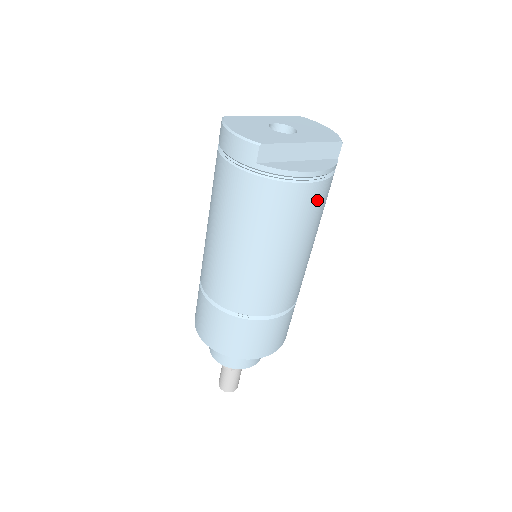
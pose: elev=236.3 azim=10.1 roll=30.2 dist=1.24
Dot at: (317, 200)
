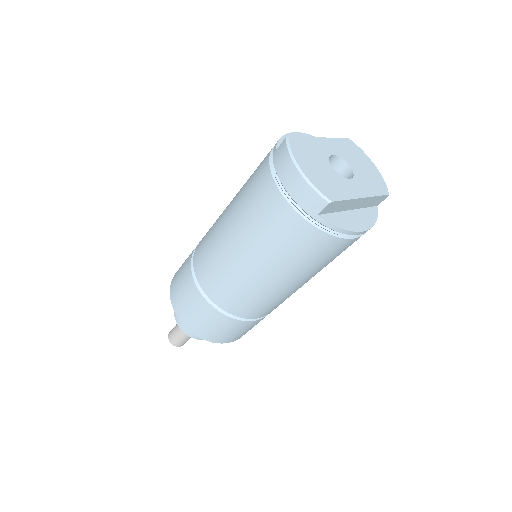
Dot at: occluded
